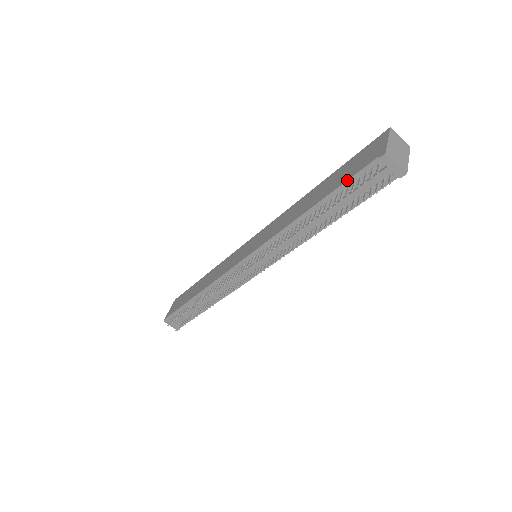
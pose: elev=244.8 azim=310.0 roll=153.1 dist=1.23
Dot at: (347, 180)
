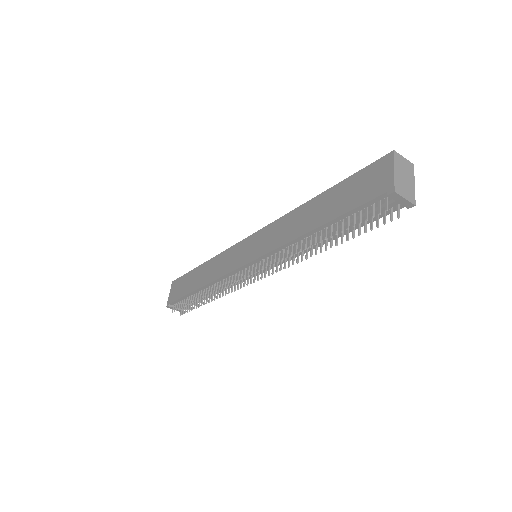
Dot at: (353, 209)
